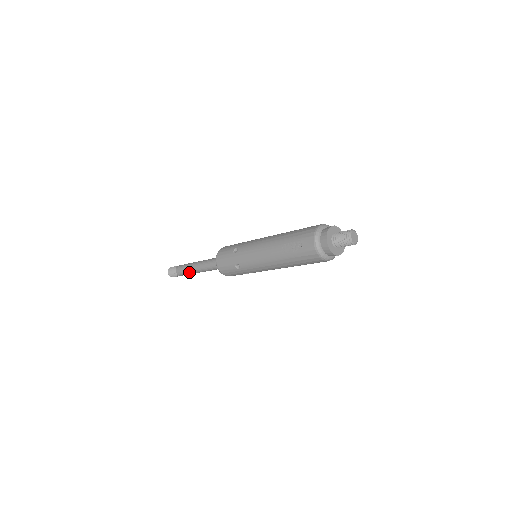
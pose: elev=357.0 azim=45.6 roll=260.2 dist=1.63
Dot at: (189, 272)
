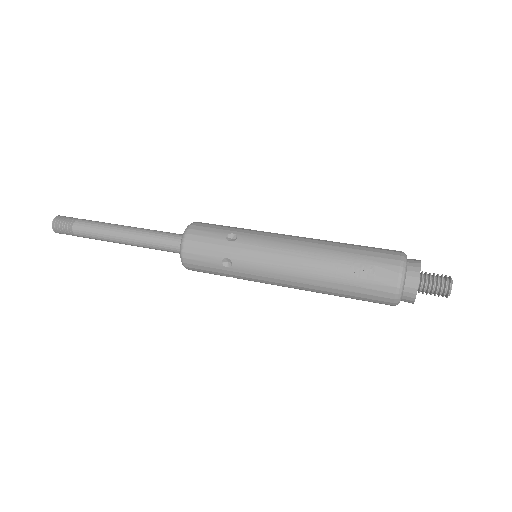
Dot at: (103, 237)
